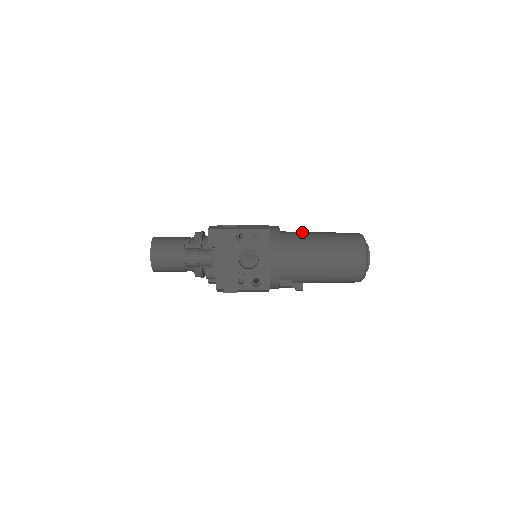
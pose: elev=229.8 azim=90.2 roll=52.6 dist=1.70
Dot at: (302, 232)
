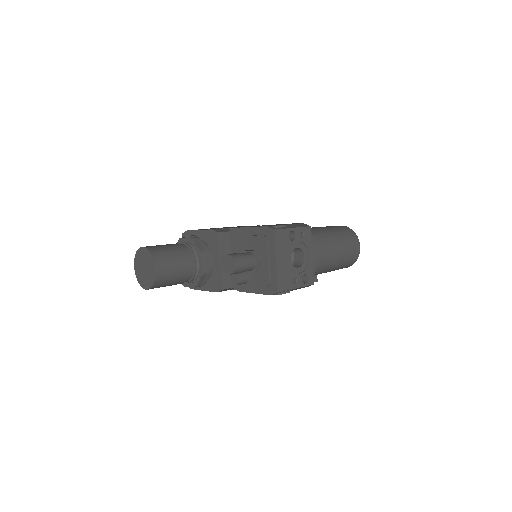
Dot at: (312, 228)
